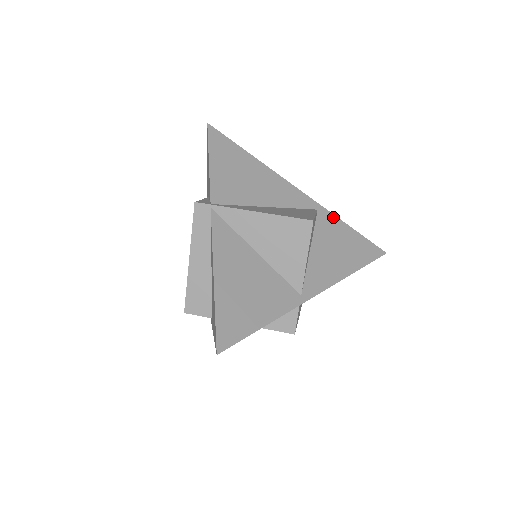
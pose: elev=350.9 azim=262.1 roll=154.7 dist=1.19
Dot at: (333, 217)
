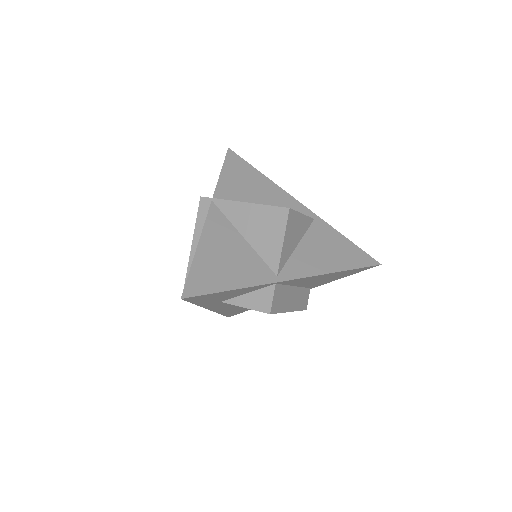
Dot at: (329, 227)
